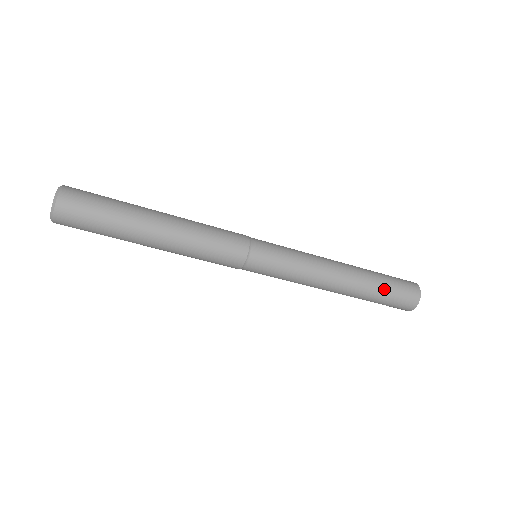
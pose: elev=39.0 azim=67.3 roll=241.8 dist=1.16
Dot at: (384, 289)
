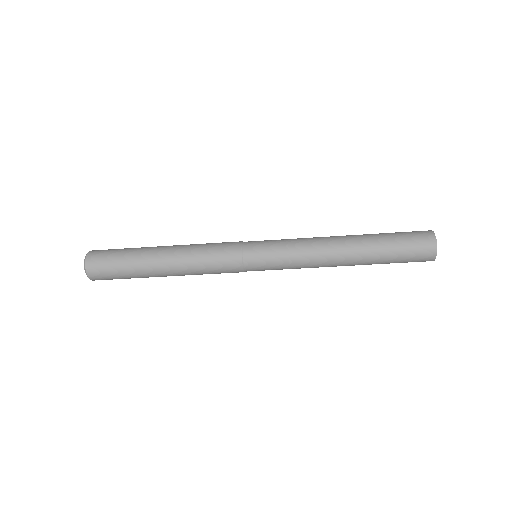
Dot at: (390, 260)
